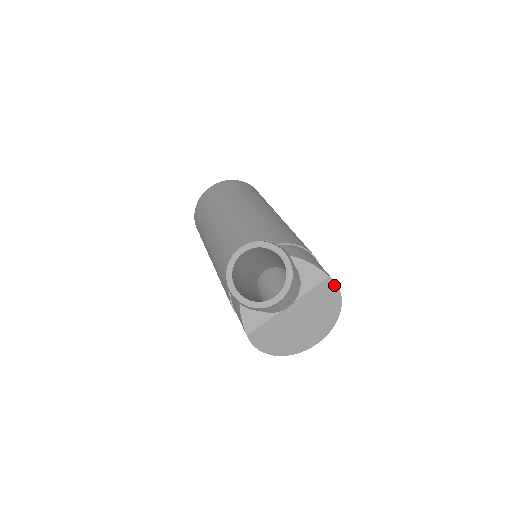
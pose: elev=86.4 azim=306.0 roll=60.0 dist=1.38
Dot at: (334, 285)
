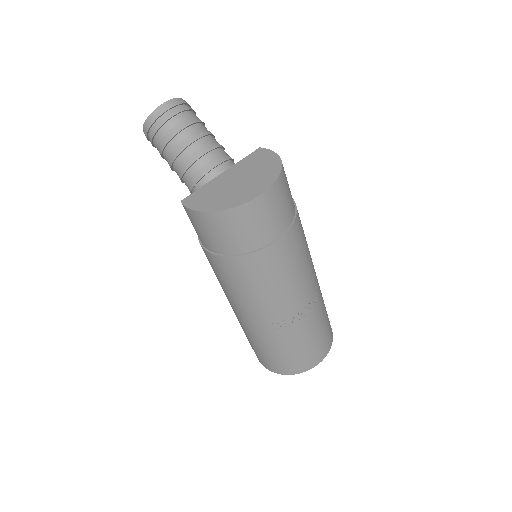
Dot at: (267, 151)
